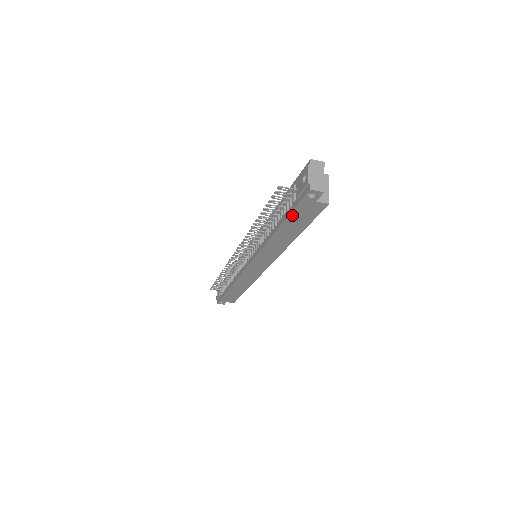
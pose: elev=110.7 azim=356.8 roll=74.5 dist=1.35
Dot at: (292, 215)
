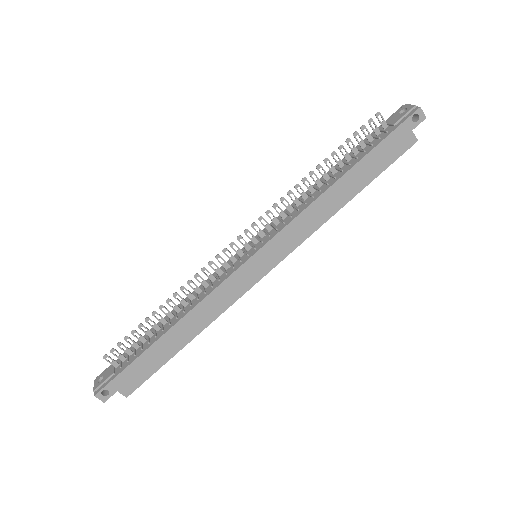
Dot at: (380, 146)
